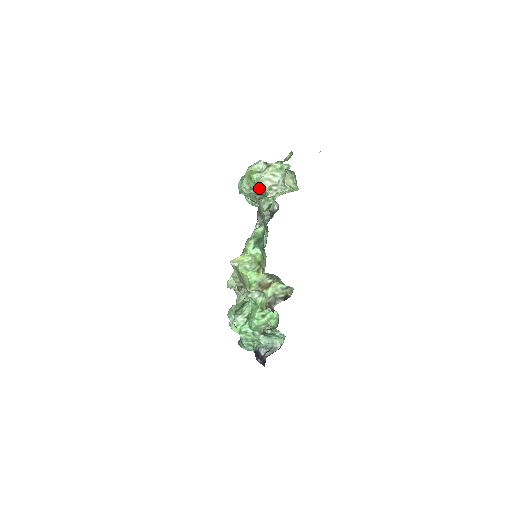
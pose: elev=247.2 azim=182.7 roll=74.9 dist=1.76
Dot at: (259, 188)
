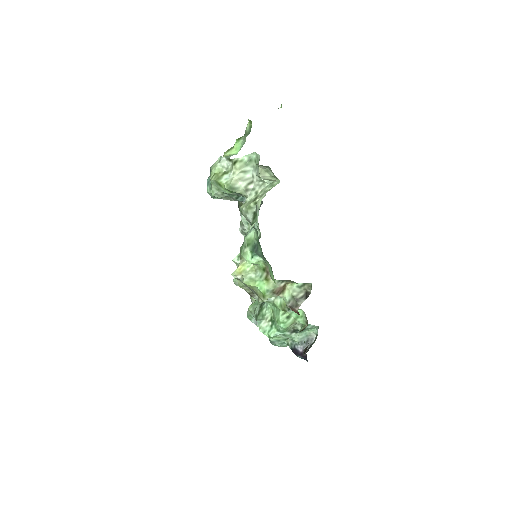
Dot at: (233, 192)
